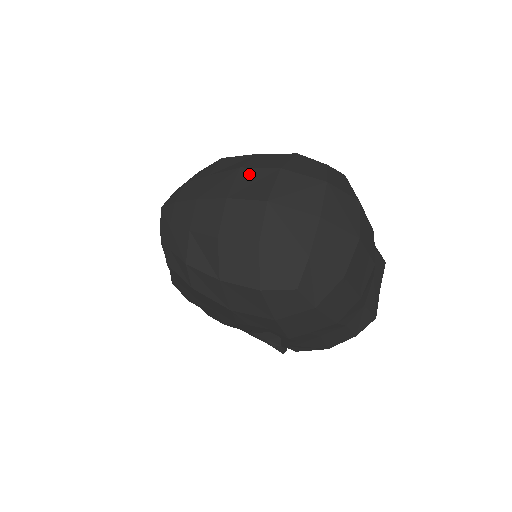
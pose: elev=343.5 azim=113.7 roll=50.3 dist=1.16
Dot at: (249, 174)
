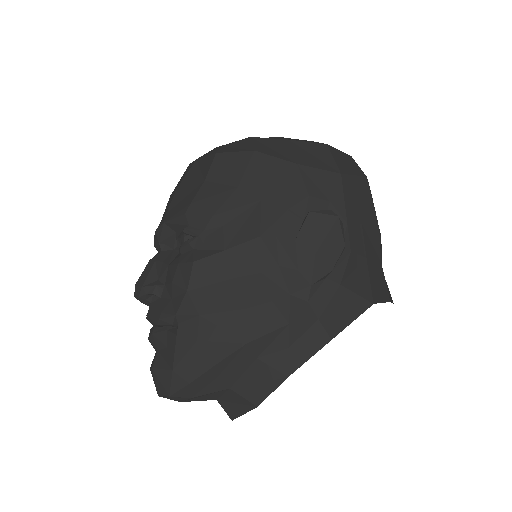
Dot at: occluded
